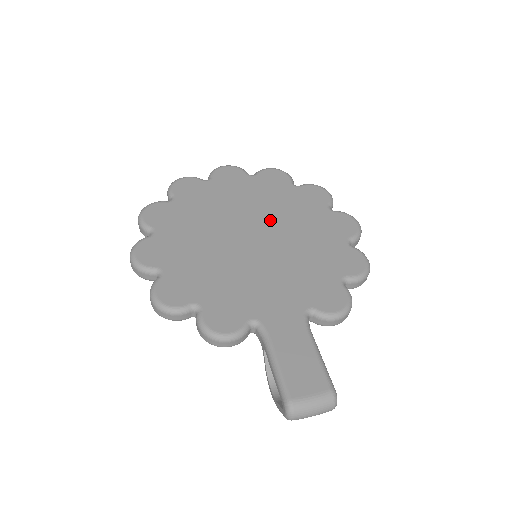
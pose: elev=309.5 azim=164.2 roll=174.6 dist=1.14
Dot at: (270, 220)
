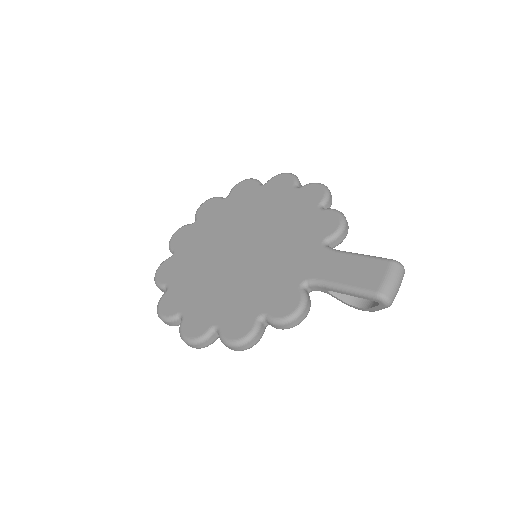
Dot at: (238, 229)
